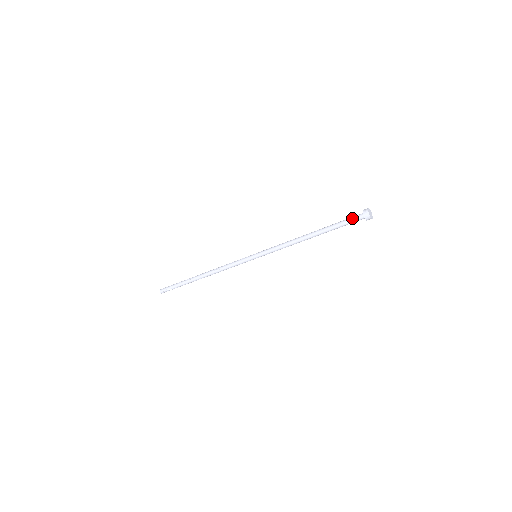
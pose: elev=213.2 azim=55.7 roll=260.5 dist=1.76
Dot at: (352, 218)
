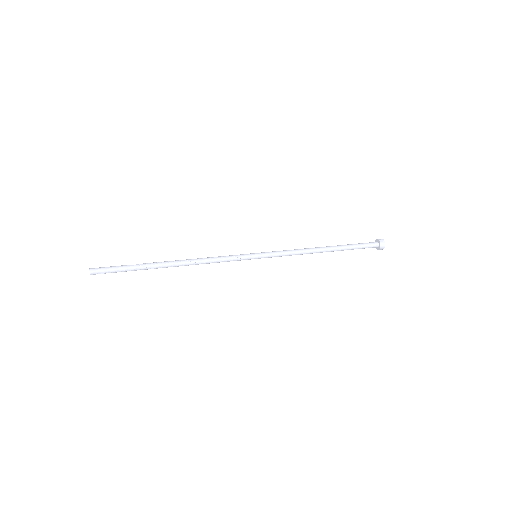
Dot at: occluded
